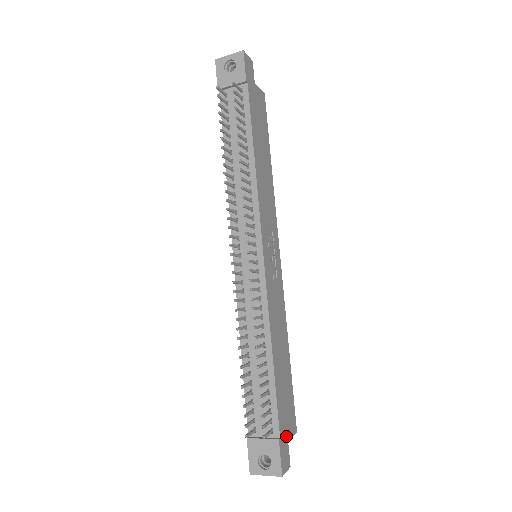
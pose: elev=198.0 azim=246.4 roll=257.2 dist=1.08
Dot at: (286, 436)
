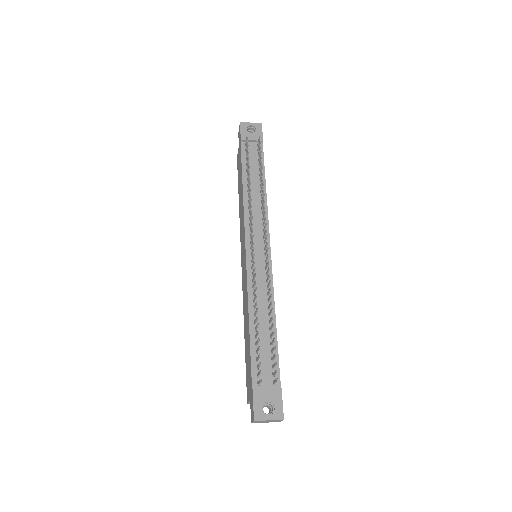
Dot at: occluded
